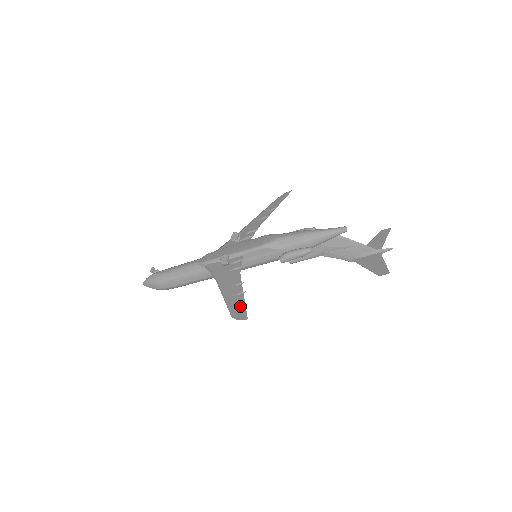
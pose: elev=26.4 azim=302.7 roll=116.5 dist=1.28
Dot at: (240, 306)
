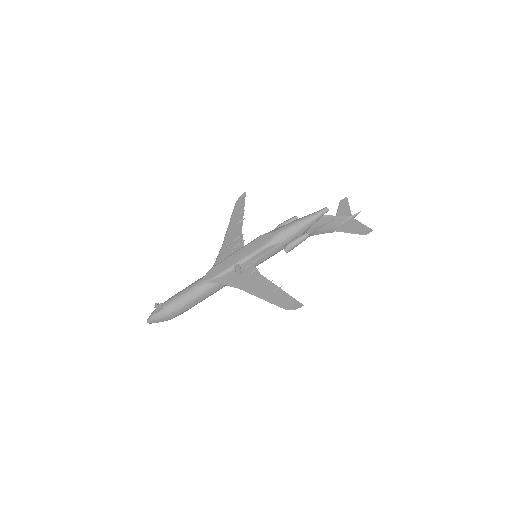
Dot at: (287, 299)
